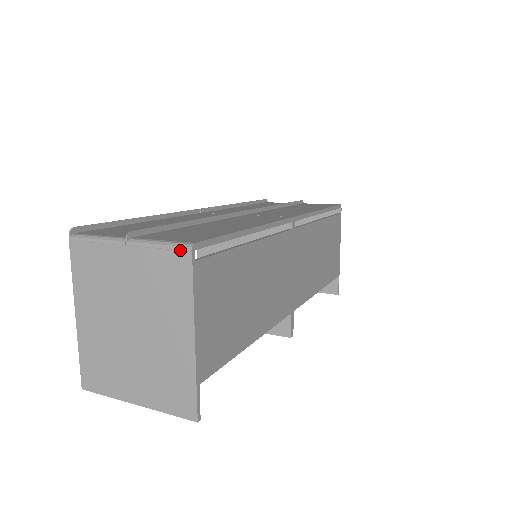
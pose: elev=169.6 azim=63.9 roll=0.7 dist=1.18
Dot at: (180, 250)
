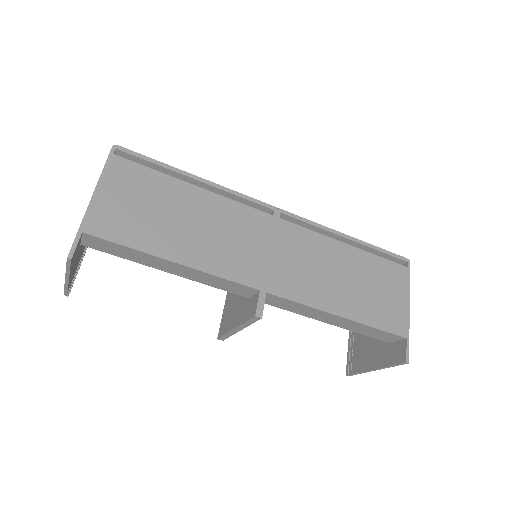
Dot at: occluded
